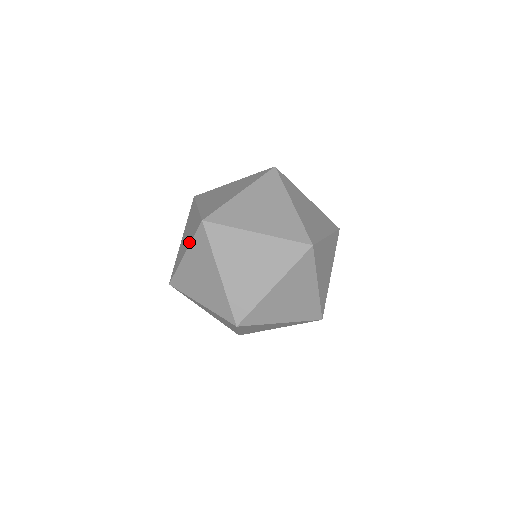
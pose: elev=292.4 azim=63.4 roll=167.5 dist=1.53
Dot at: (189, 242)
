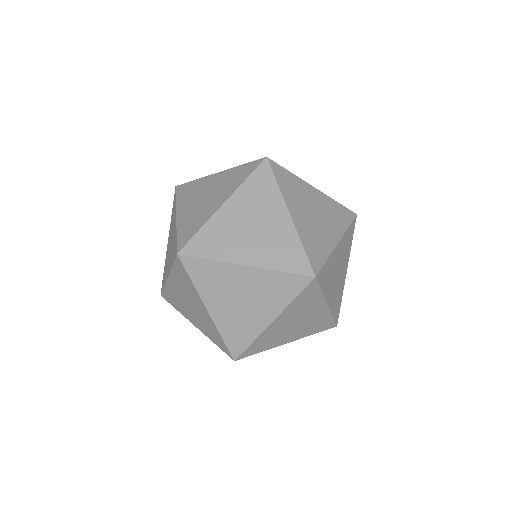
Dot at: (170, 266)
